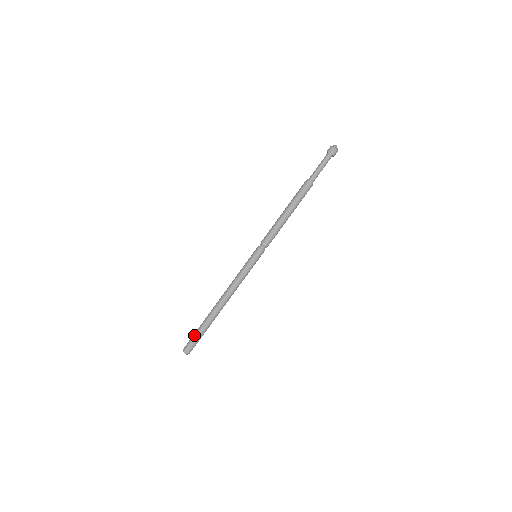
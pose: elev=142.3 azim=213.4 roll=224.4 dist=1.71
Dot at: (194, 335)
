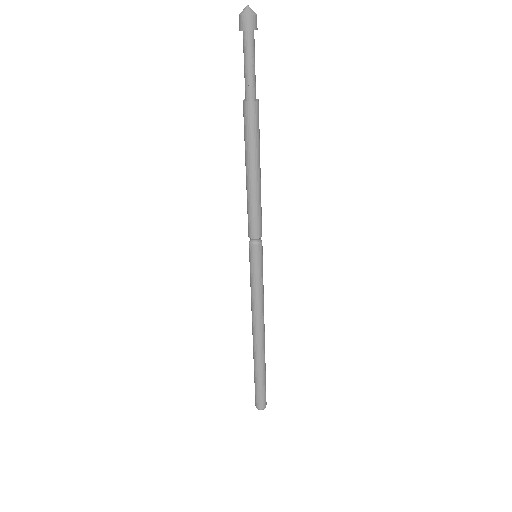
Dot at: occluded
